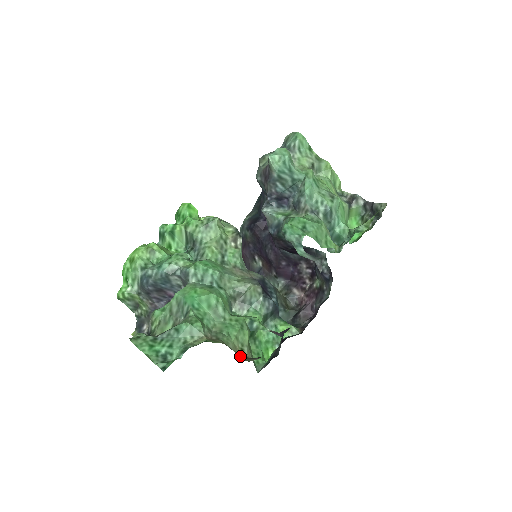
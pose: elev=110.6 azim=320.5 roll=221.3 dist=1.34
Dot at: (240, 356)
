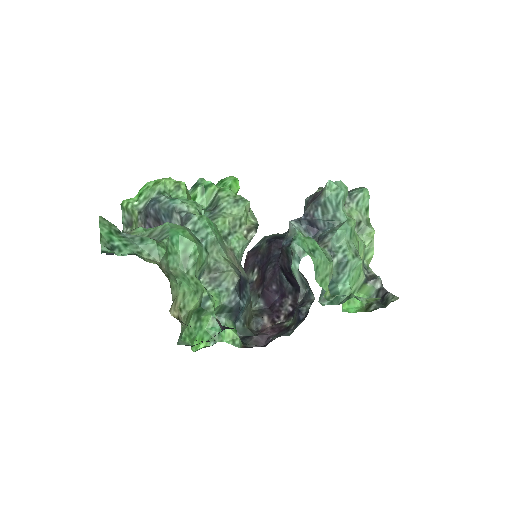
Dot at: (174, 312)
